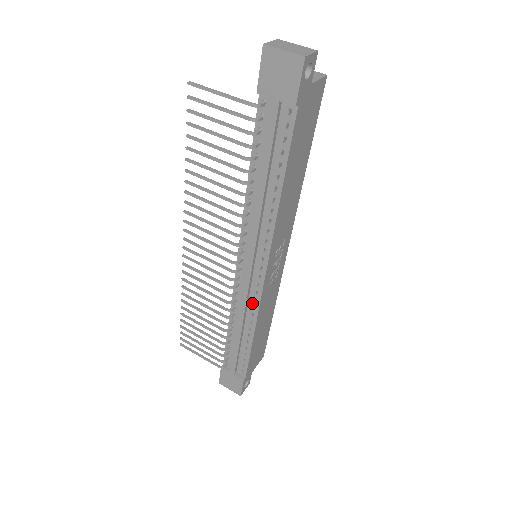
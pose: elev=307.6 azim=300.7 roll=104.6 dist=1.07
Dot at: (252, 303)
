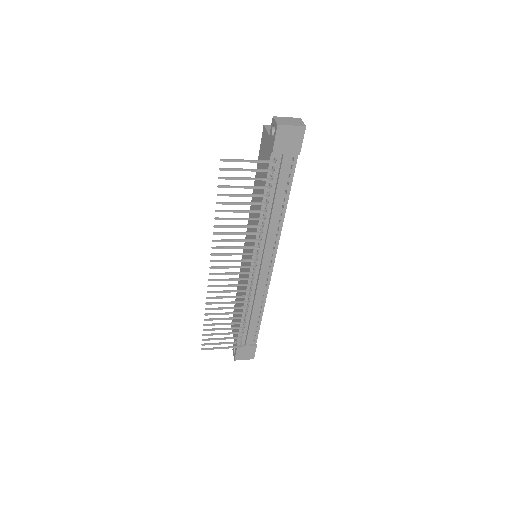
Dot at: (263, 288)
